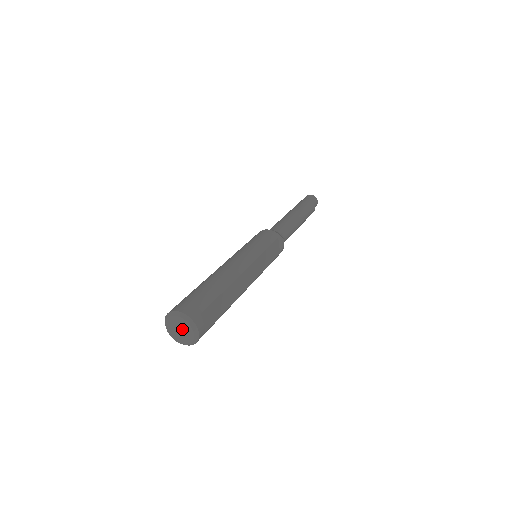
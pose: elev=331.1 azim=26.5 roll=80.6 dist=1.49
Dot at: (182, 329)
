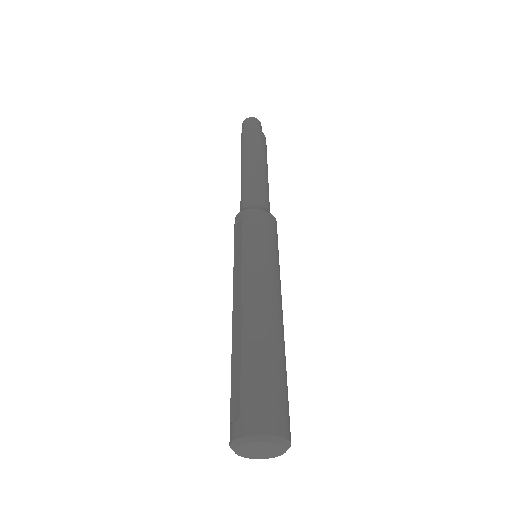
Dot at: (267, 451)
